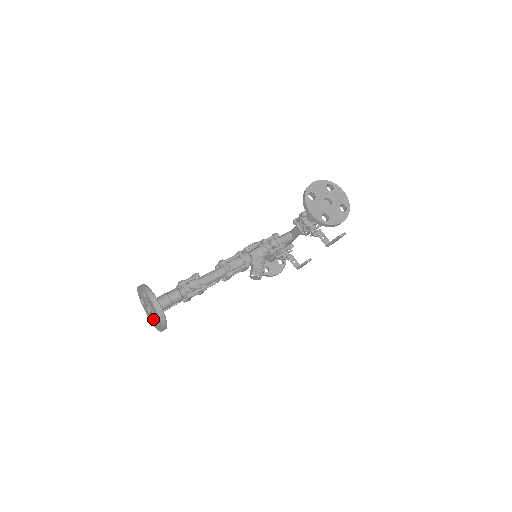
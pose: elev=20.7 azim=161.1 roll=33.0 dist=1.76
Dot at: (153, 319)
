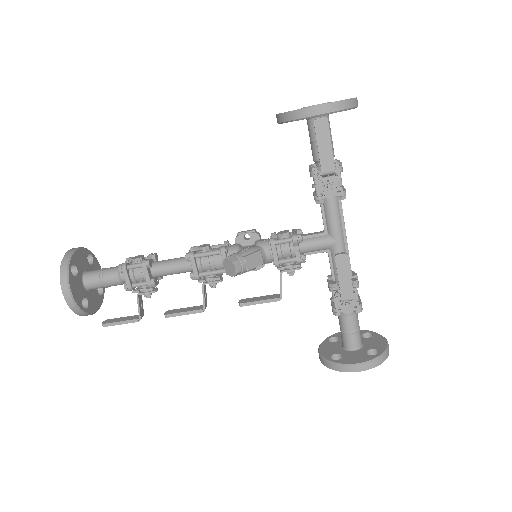
Dot at: occluded
